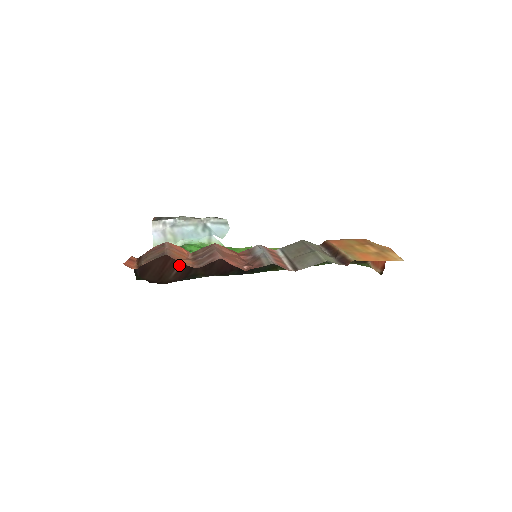
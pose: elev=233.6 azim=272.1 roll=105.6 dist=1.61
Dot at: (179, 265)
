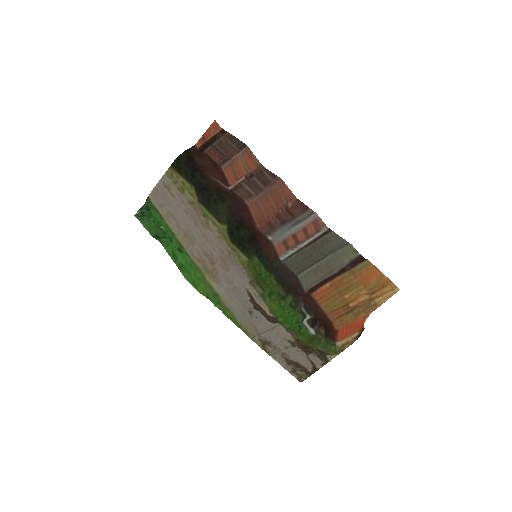
Dot at: (220, 182)
